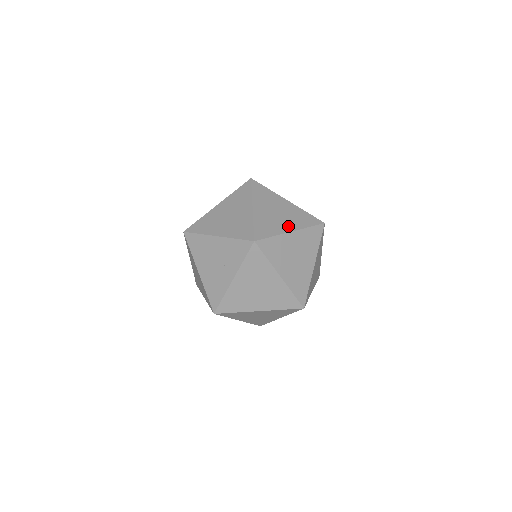
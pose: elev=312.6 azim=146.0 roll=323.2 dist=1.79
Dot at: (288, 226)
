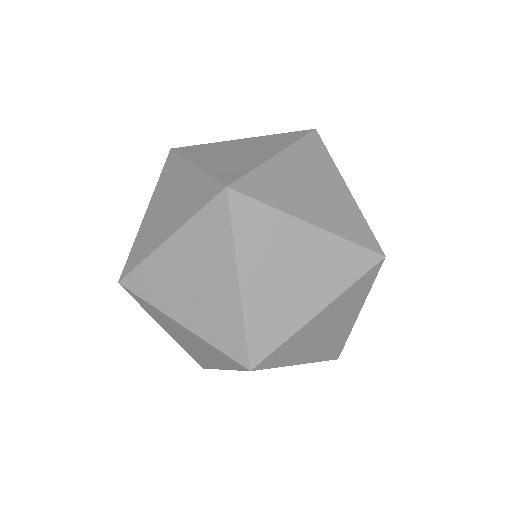
Dot at: (308, 355)
